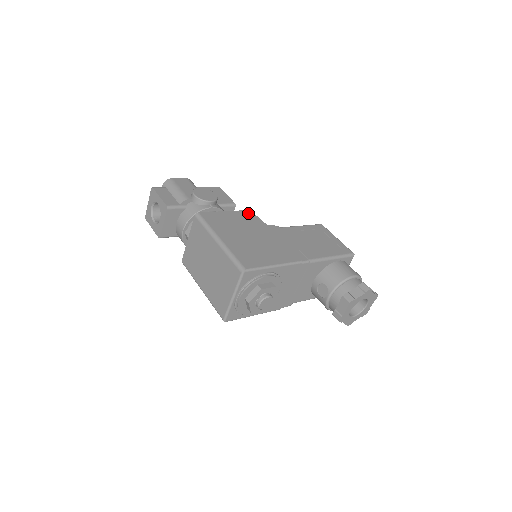
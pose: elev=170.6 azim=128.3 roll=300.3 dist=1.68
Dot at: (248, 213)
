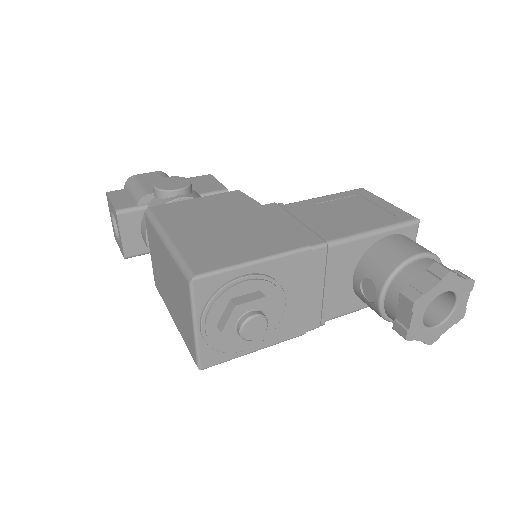
Dot at: (233, 194)
